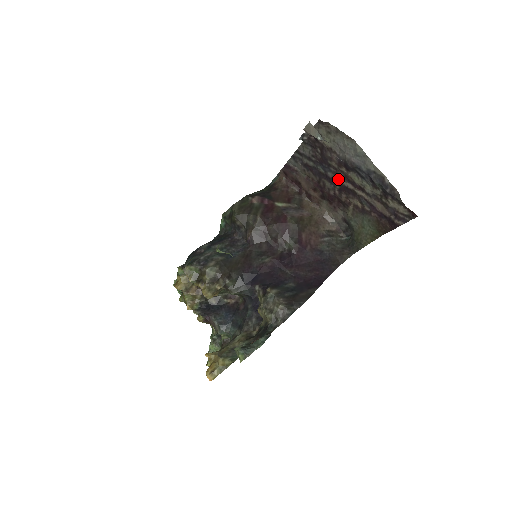
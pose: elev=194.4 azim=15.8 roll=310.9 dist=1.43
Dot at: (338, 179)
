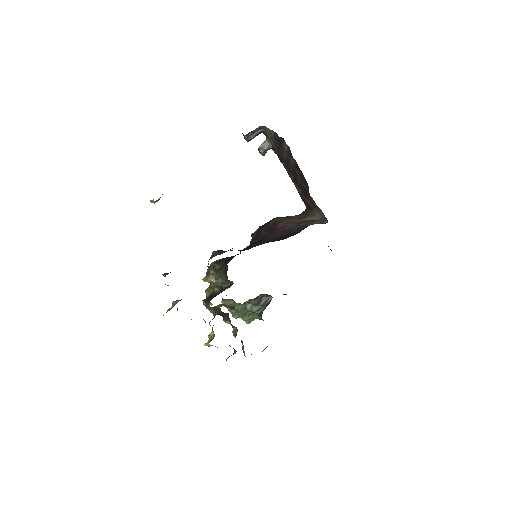
Dot at: (290, 168)
